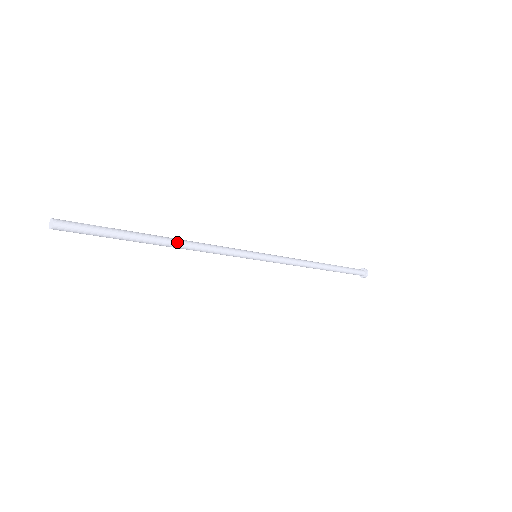
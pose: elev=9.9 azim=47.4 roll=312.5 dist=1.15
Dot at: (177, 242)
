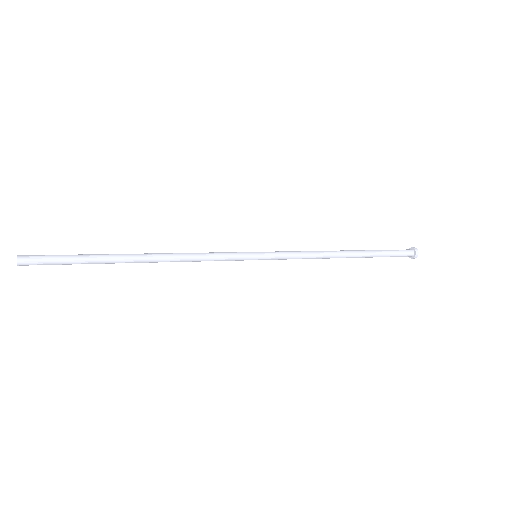
Dot at: (154, 255)
